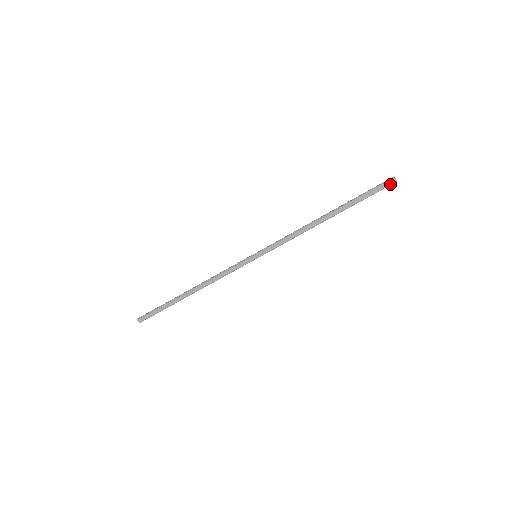
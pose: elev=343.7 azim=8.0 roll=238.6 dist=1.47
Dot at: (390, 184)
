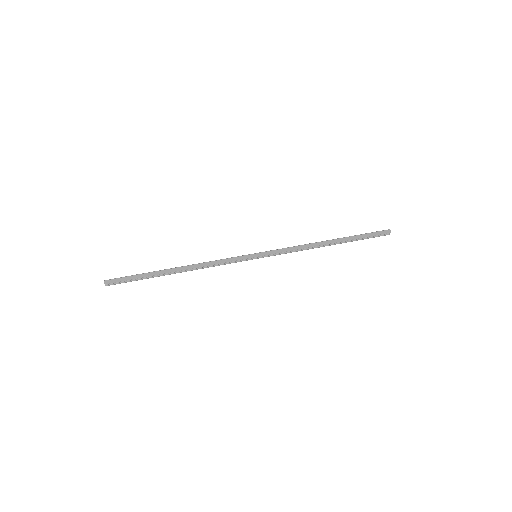
Dot at: (385, 233)
